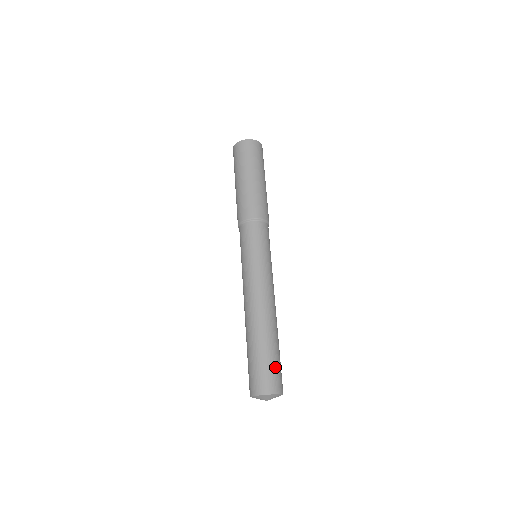
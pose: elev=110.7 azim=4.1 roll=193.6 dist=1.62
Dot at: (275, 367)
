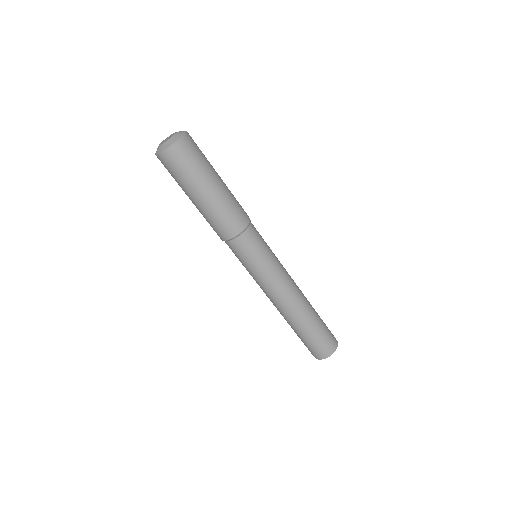
Dot at: (323, 338)
